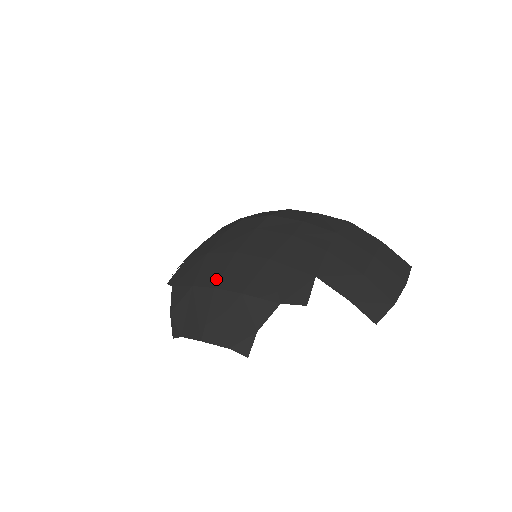
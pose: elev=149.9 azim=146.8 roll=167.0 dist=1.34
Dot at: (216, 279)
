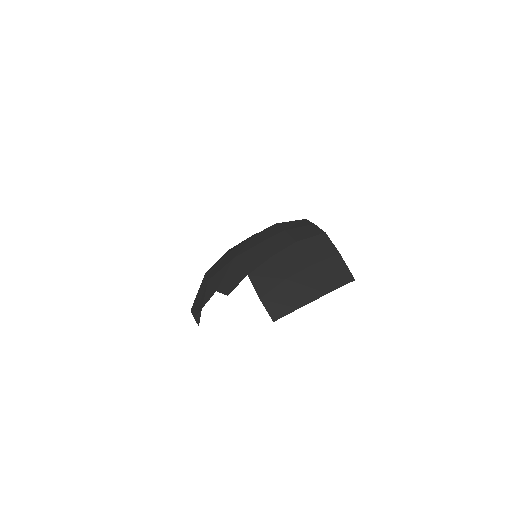
Dot at: (210, 269)
